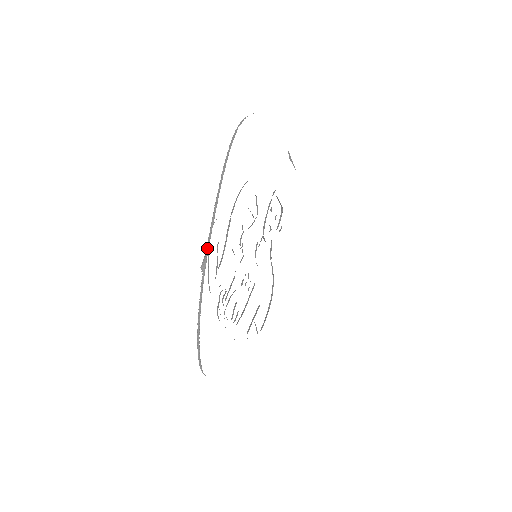
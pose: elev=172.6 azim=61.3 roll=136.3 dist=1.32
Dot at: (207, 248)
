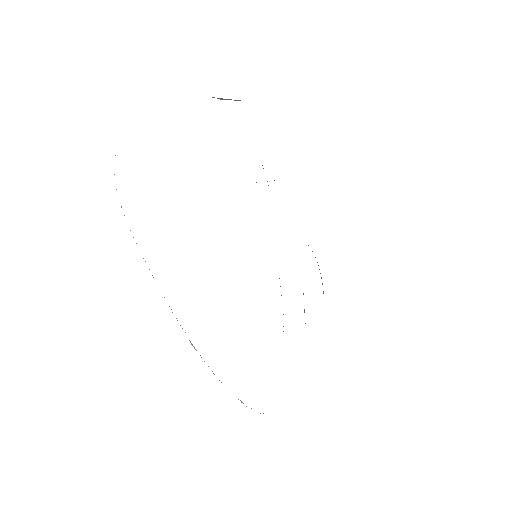
Dot at: occluded
